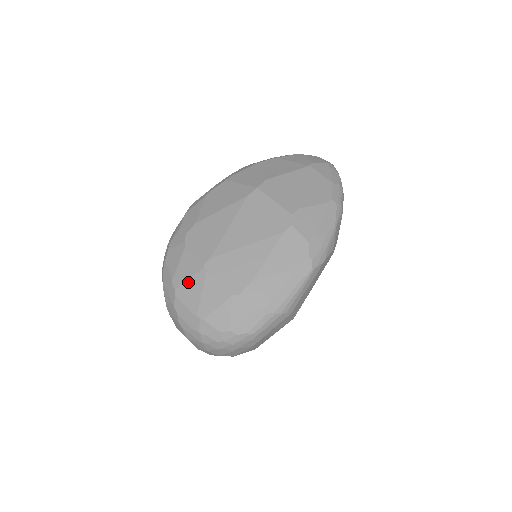
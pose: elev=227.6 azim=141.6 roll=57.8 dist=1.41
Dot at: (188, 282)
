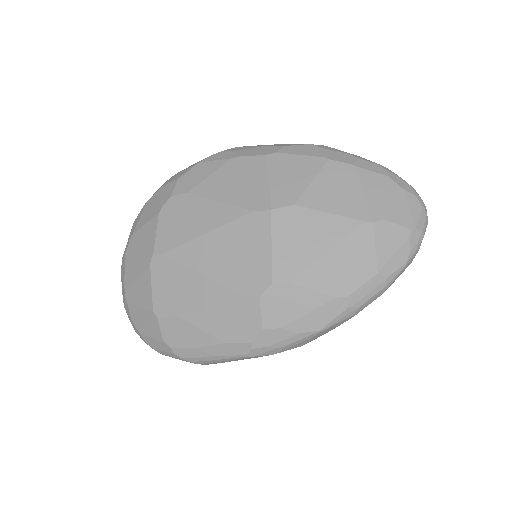
Dot at: (136, 254)
